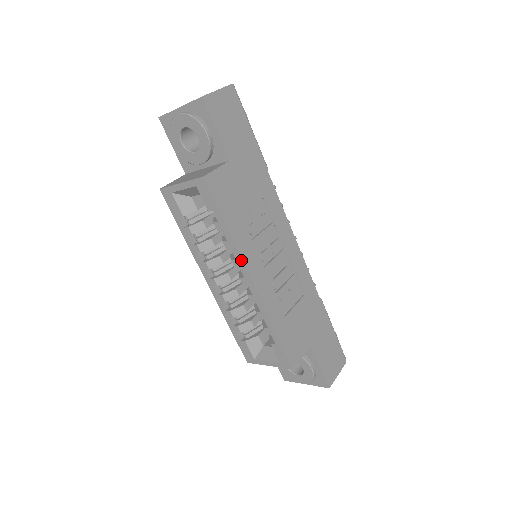
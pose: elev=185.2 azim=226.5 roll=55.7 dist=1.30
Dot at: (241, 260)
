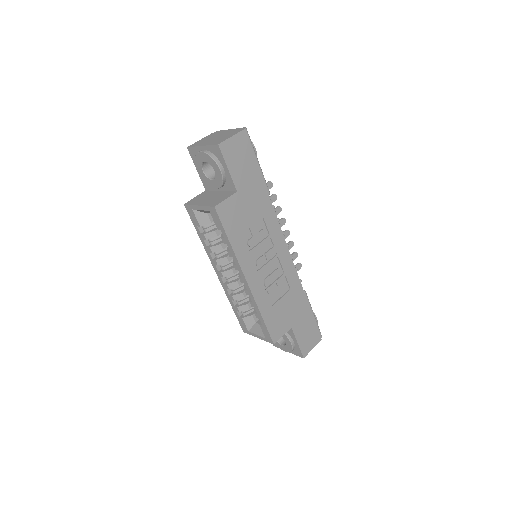
Dot at: (239, 266)
